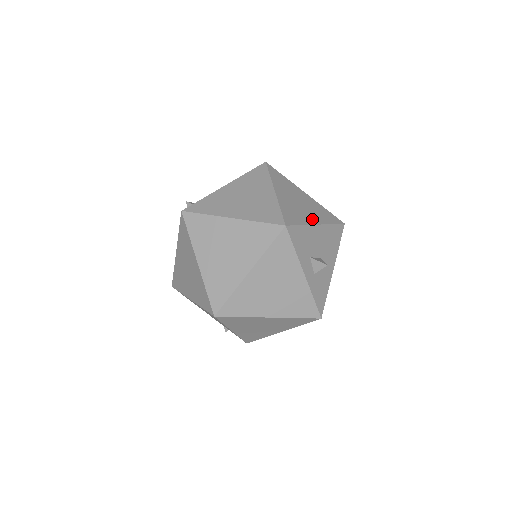
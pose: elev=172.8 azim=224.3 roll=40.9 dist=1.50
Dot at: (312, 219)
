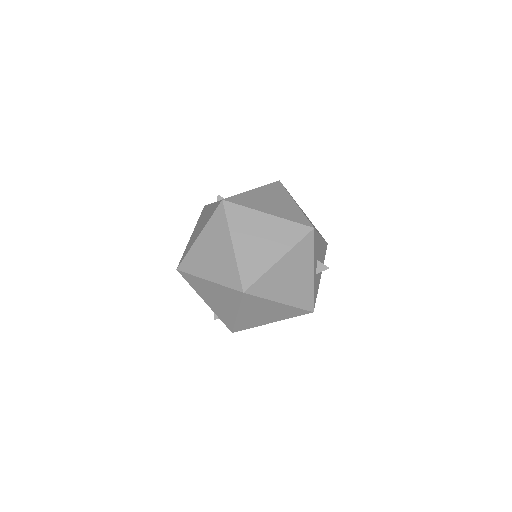
Dot at: occluded
